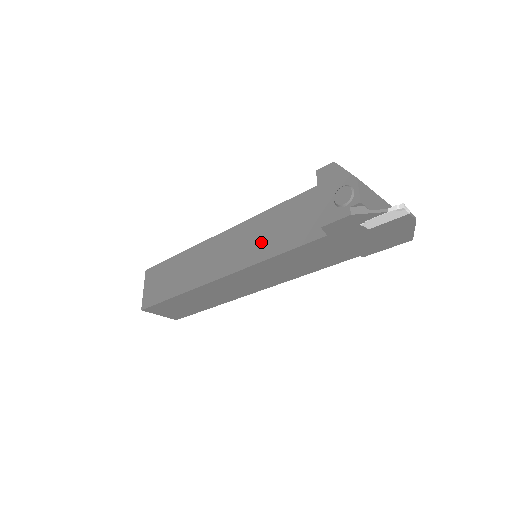
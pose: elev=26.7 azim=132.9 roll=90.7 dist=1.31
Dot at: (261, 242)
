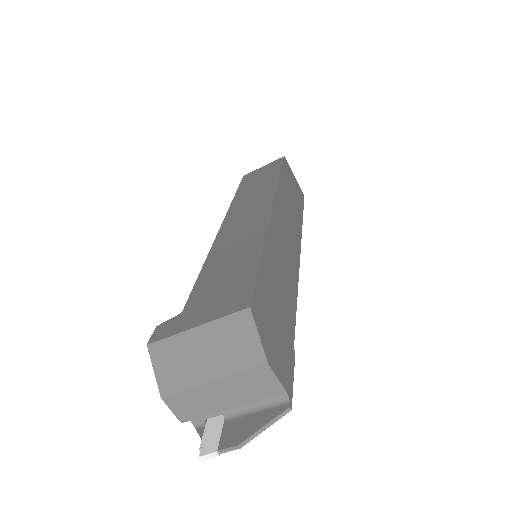
Dot at: occluded
